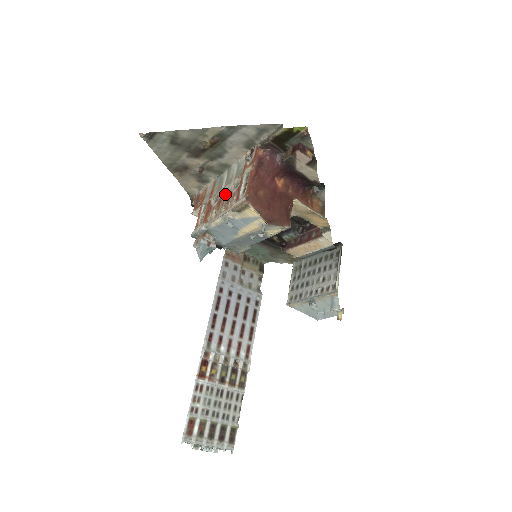
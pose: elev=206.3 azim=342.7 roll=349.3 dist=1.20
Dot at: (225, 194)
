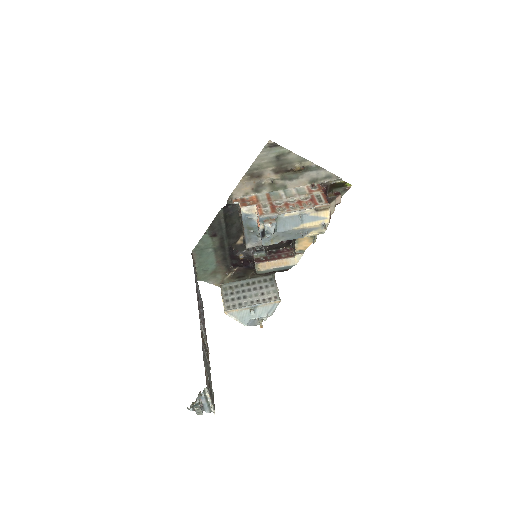
Dot at: (290, 201)
